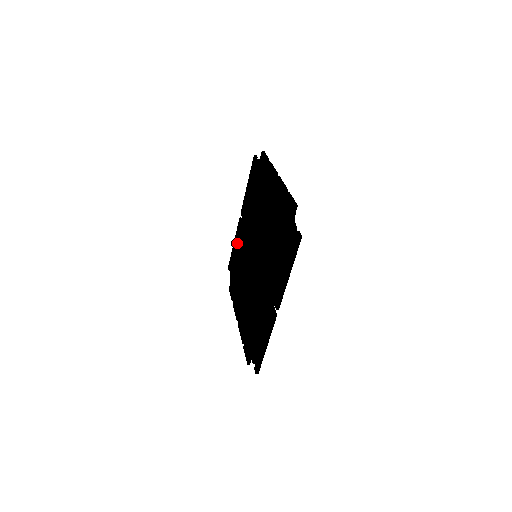
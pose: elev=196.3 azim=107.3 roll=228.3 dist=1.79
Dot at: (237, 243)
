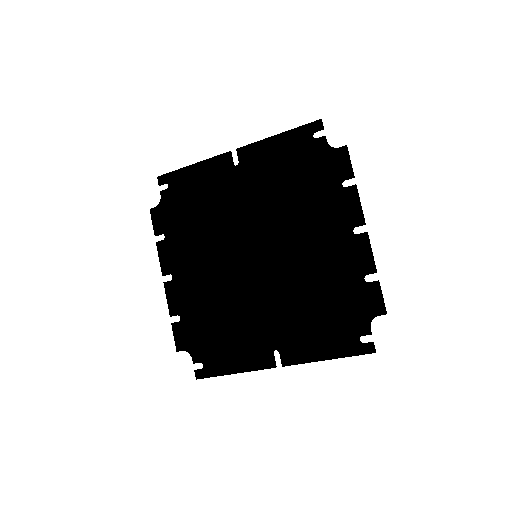
Dot at: (207, 179)
